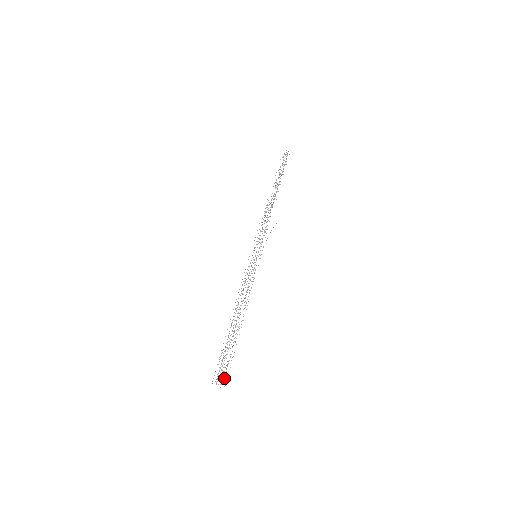
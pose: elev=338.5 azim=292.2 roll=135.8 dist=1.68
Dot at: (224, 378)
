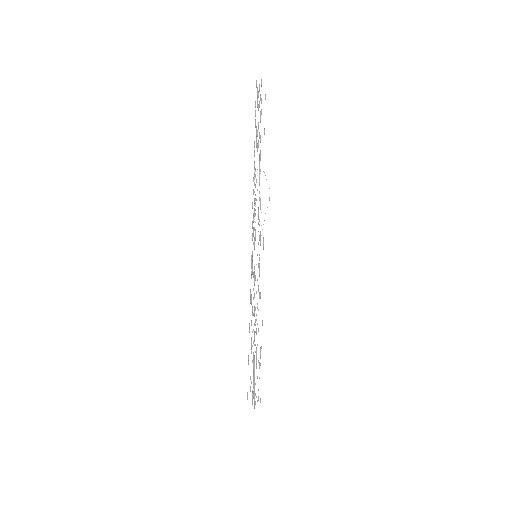
Dot at: occluded
